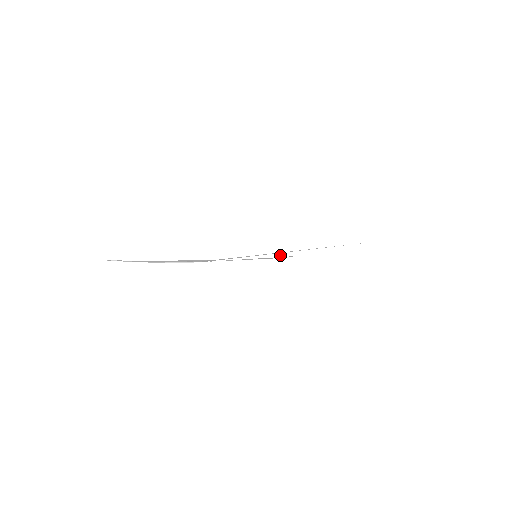
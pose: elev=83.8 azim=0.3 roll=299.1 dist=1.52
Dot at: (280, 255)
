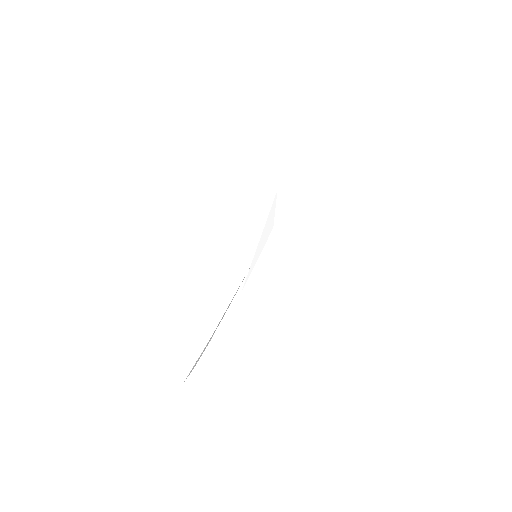
Dot at: (266, 238)
